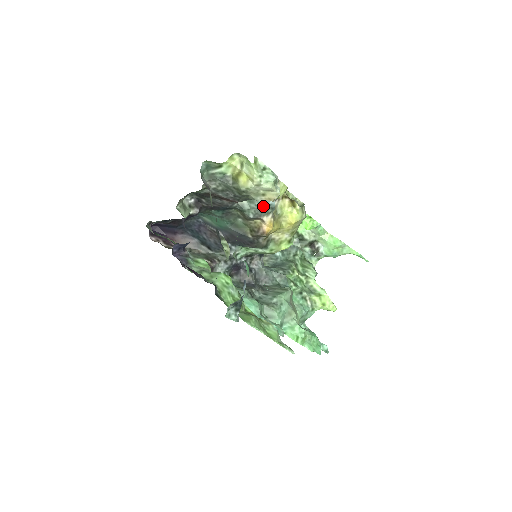
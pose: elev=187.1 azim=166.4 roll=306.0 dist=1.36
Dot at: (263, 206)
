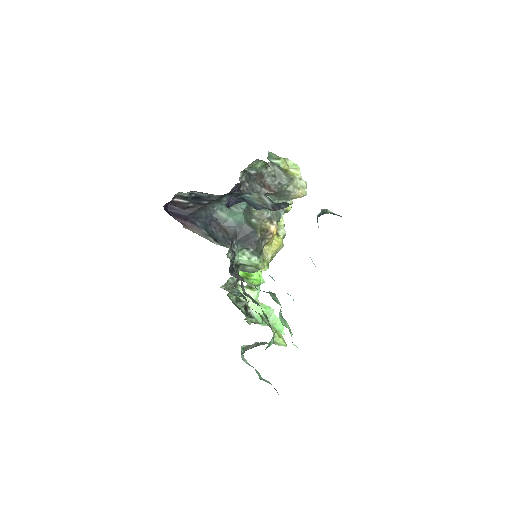
Dot at: (278, 211)
